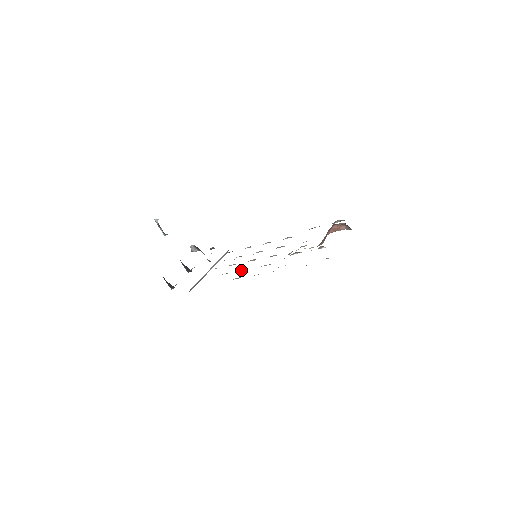
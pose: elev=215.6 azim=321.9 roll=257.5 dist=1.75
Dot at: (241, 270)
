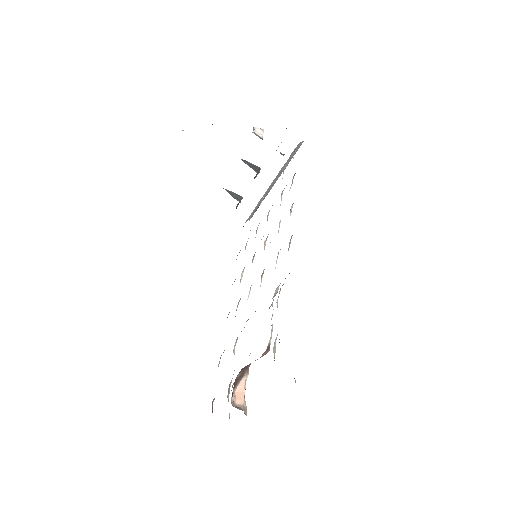
Dot at: occluded
